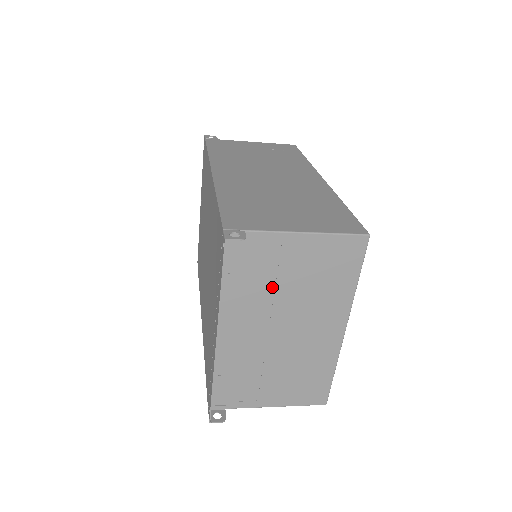
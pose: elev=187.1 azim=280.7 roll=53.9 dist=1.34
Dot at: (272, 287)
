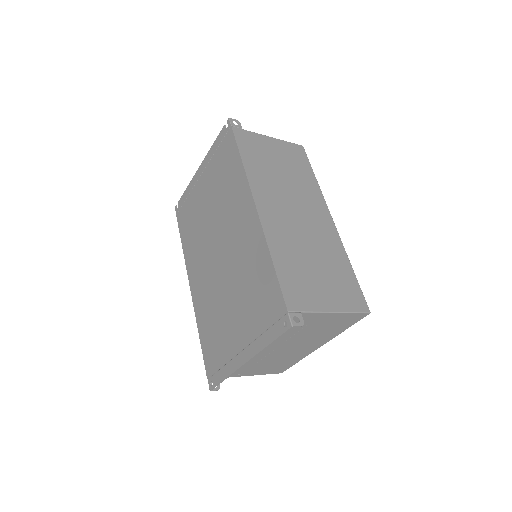
Dot at: (295, 333)
